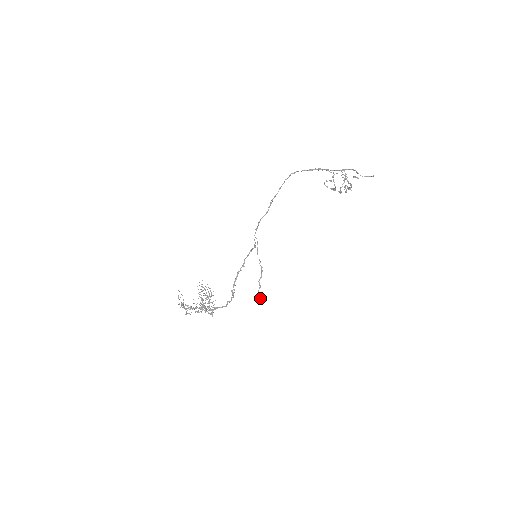
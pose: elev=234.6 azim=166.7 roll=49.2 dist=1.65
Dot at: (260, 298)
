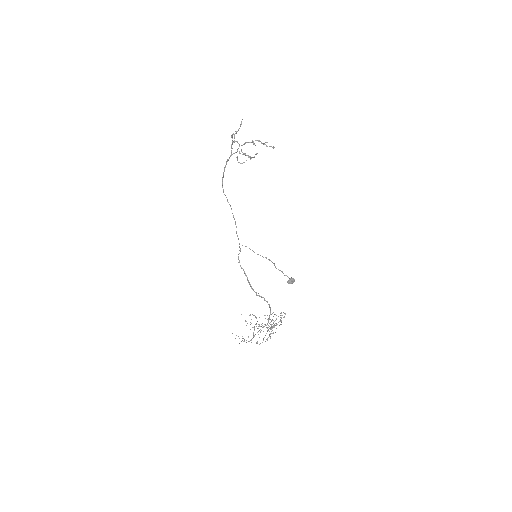
Dot at: (289, 278)
